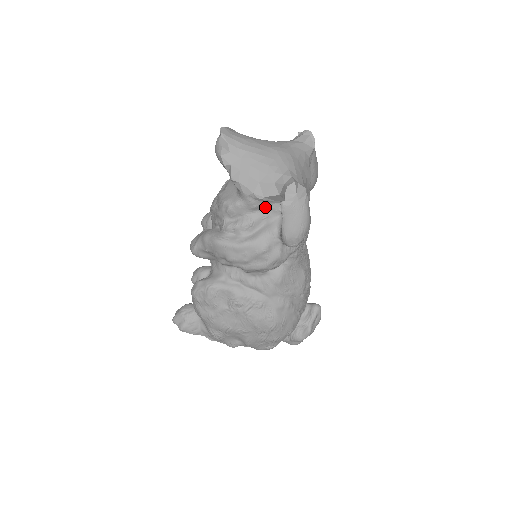
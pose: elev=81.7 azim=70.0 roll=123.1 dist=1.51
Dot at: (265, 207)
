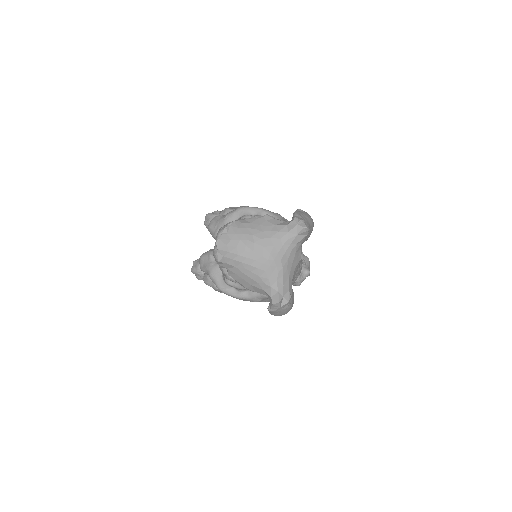
Dot at: occluded
